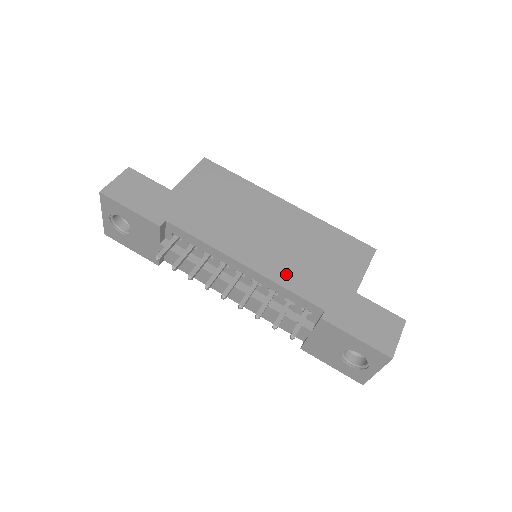
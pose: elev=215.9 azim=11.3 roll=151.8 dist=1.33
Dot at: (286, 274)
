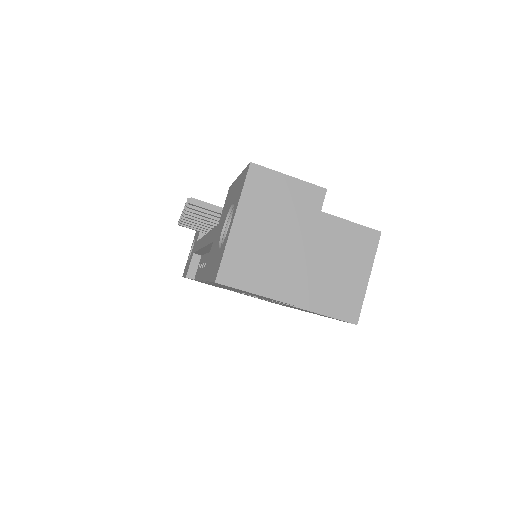
Dot at: occluded
